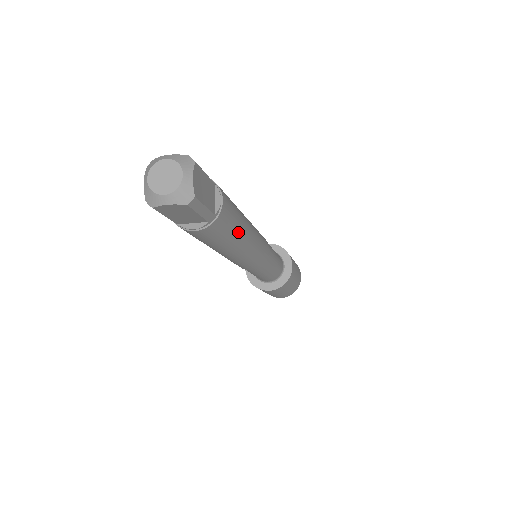
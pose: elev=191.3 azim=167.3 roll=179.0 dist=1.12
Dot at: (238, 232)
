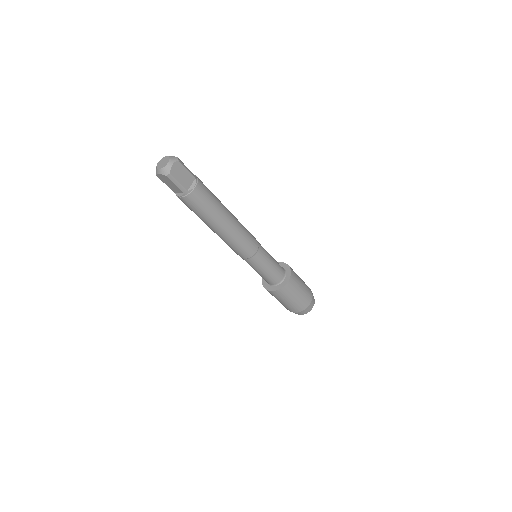
Dot at: (212, 213)
